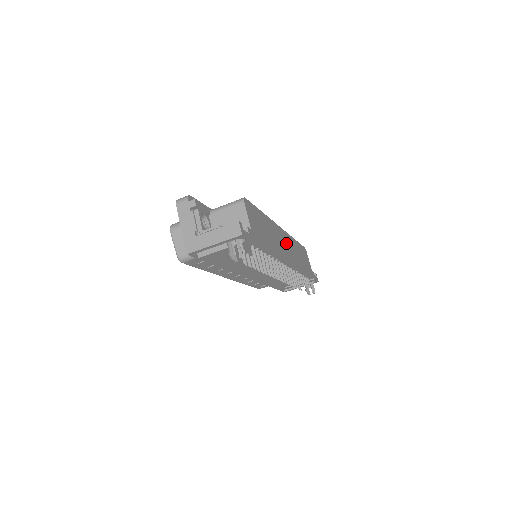
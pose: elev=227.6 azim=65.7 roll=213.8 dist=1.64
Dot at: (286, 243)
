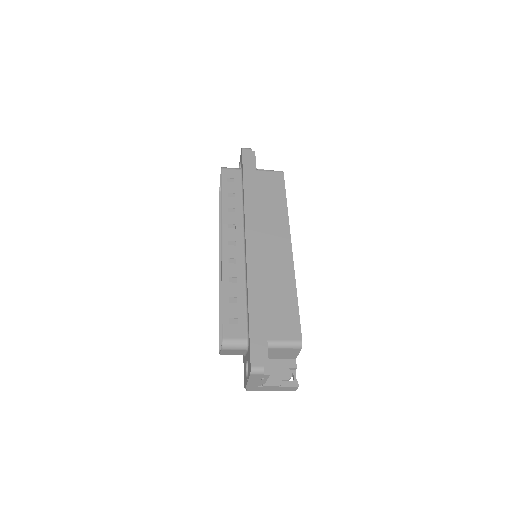
Dot at: occluded
